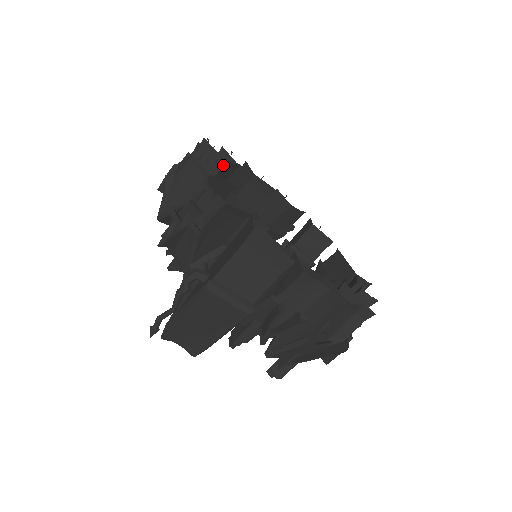
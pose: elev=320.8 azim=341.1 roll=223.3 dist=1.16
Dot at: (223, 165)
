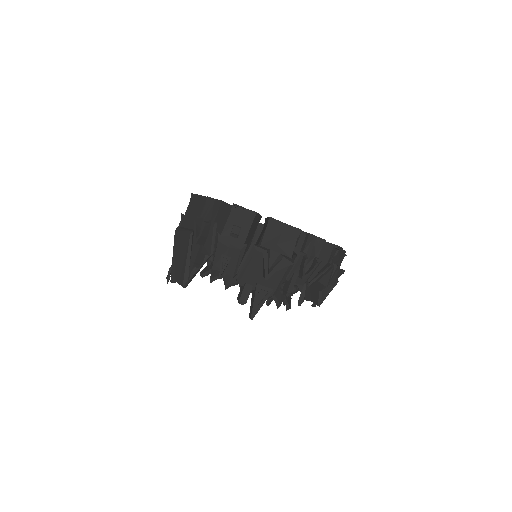
Dot at: occluded
